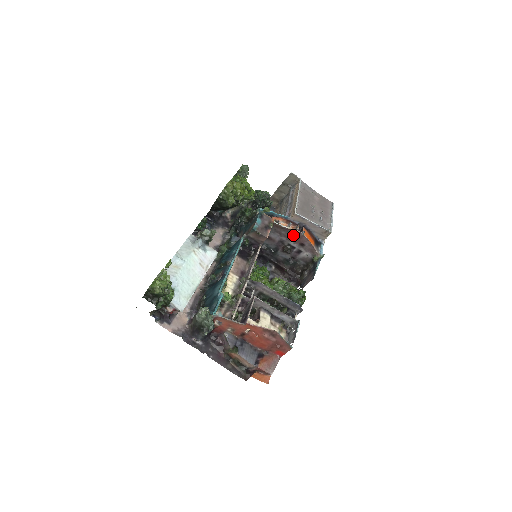
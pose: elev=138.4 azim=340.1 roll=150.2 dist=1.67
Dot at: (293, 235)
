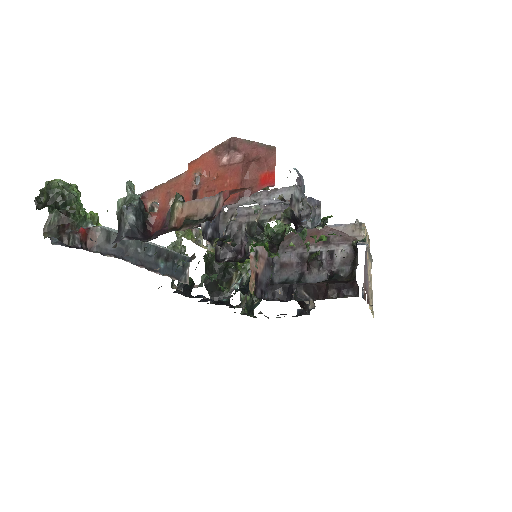
Dot at: (307, 236)
